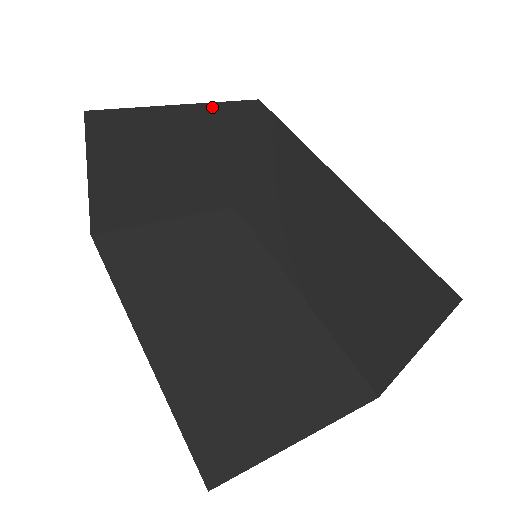
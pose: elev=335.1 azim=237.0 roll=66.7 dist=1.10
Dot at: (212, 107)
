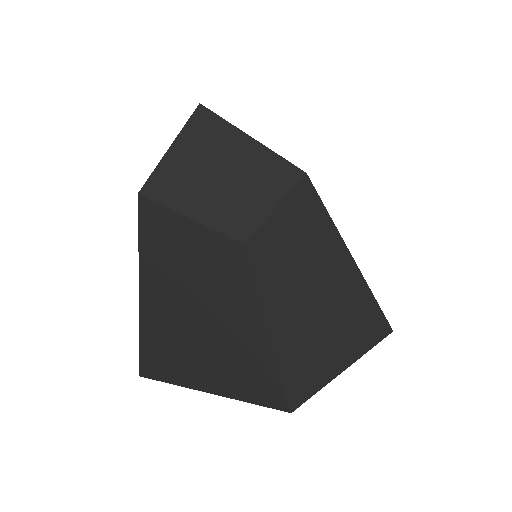
Dot at: (275, 157)
